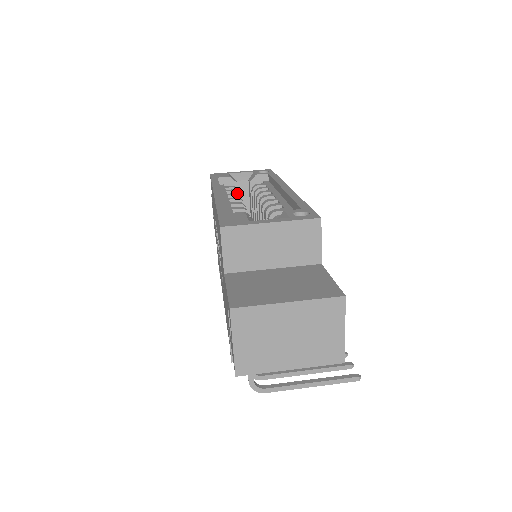
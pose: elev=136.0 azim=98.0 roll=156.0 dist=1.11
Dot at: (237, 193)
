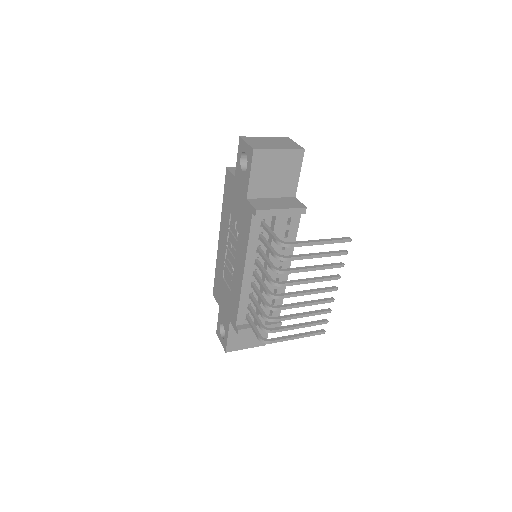
Dot at: occluded
